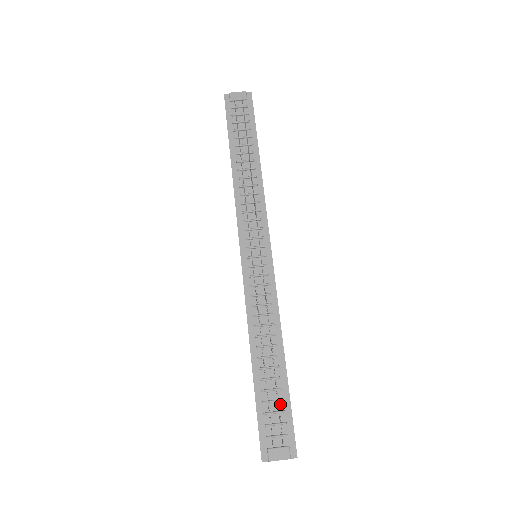
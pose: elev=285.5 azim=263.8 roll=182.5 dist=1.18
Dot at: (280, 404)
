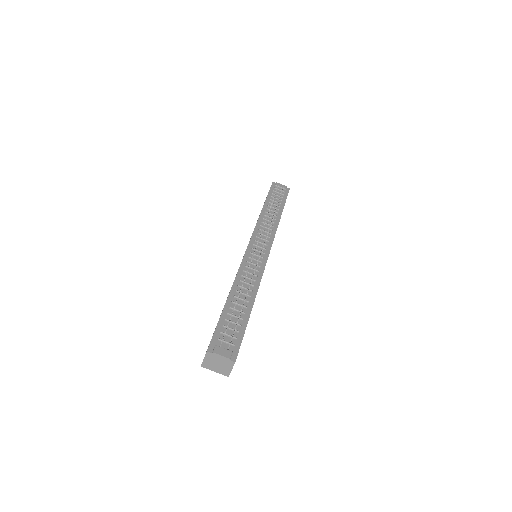
Dot at: (237, 327)
